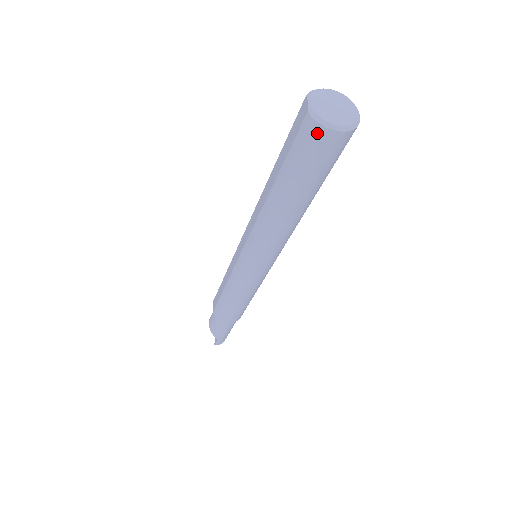
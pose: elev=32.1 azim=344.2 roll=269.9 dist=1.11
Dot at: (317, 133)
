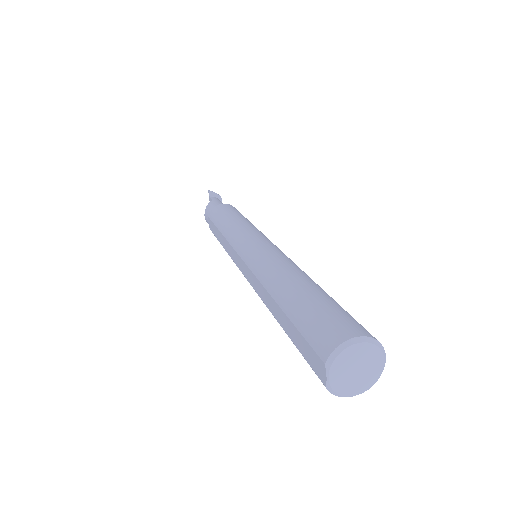
Dot at: occluded
